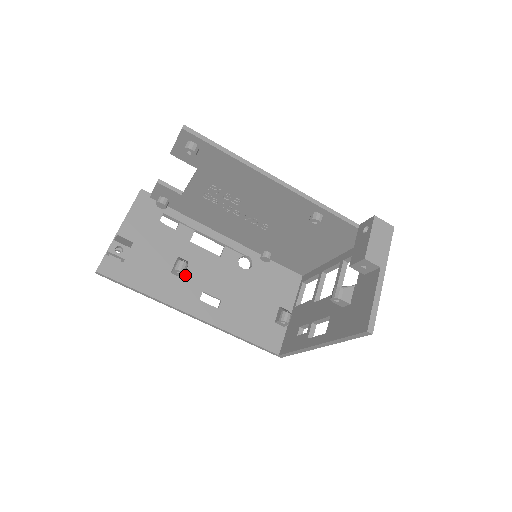
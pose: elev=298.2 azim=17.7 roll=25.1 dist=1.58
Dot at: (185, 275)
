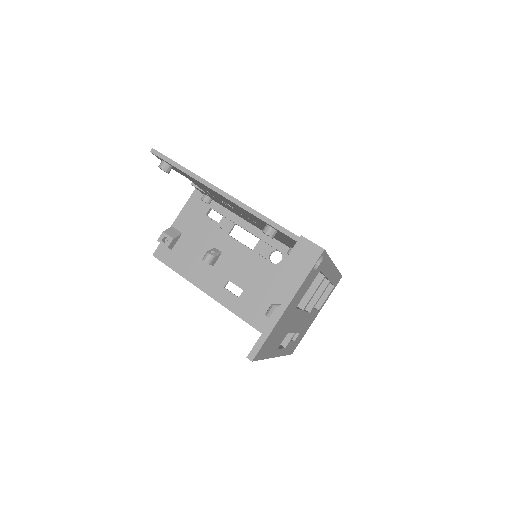
Dot at: (217, 264)
